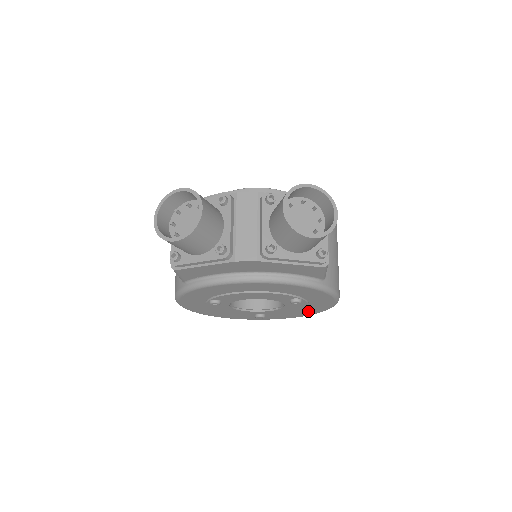
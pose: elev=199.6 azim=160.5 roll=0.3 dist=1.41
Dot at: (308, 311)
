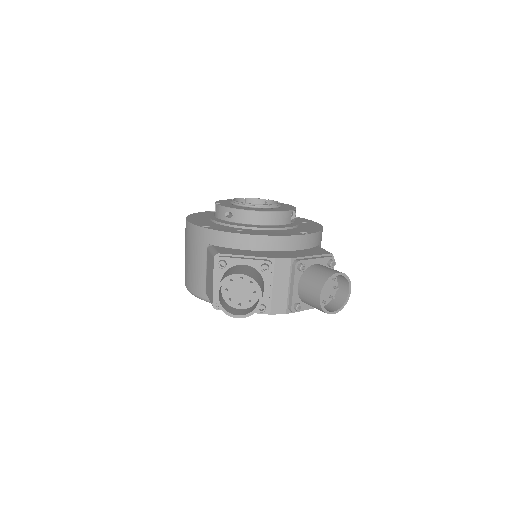
Dot at: occluded
